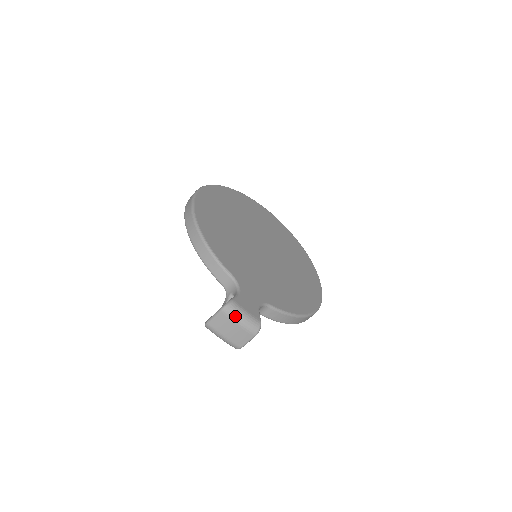
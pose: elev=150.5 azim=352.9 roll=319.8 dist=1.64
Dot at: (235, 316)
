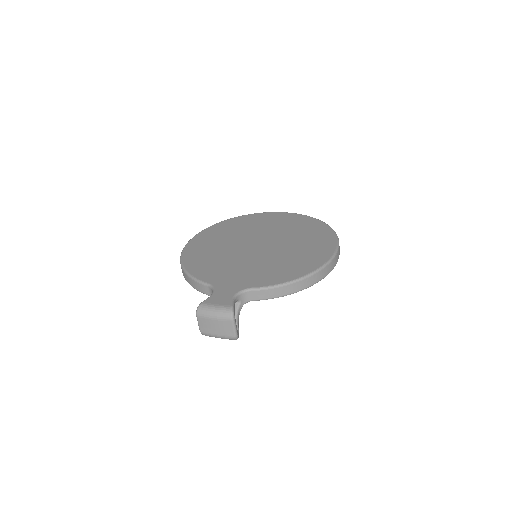
Dot at: (207, 314)
